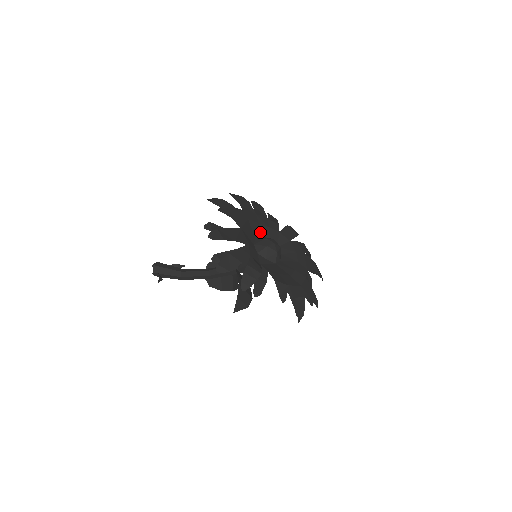
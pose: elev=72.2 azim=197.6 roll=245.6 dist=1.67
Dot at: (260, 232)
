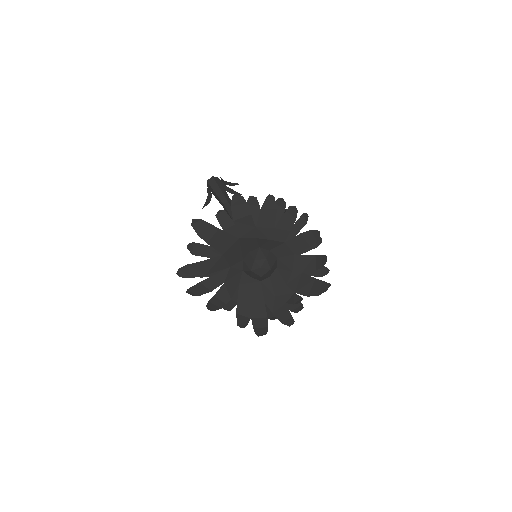
Dot at: (258, 244)
